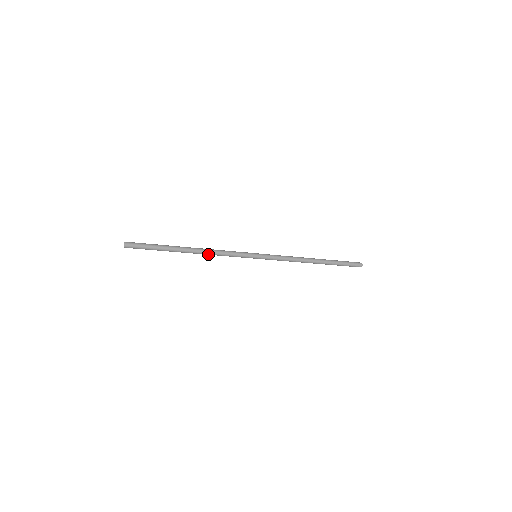
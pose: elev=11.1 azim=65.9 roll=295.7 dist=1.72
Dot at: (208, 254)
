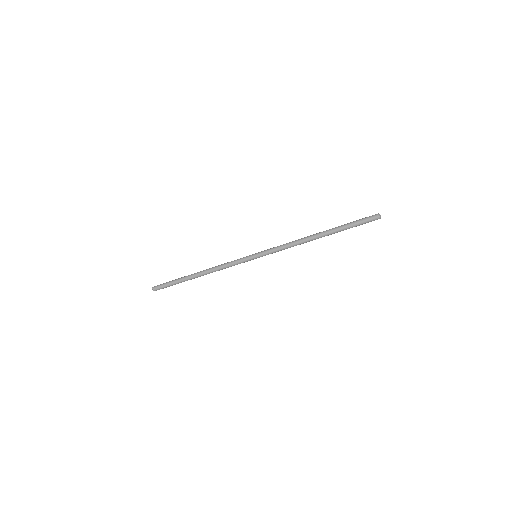
Dot at: occluded
